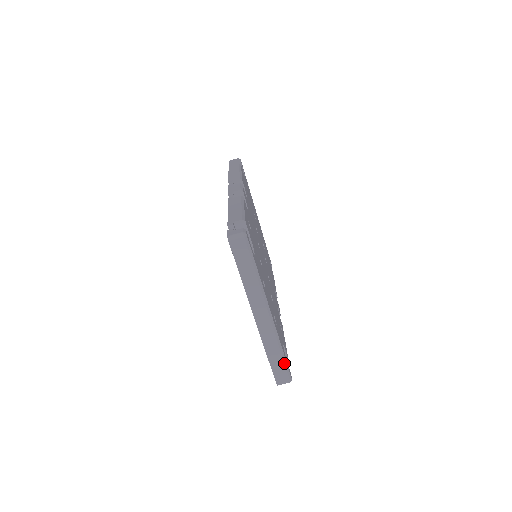
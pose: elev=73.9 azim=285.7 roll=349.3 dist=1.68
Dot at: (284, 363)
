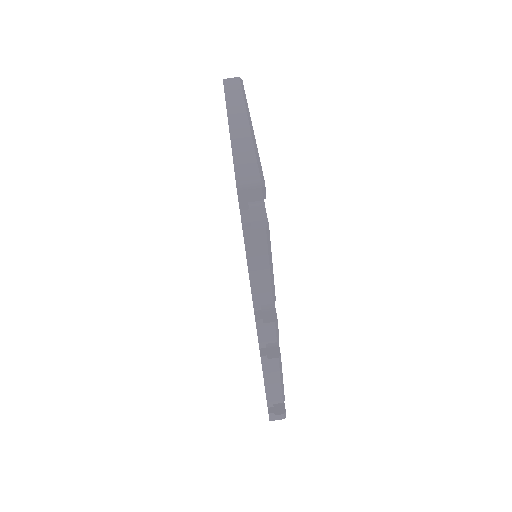
Dot at: (256, 158)
